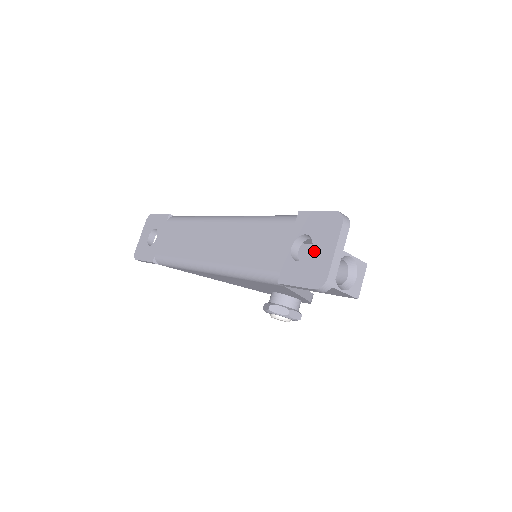
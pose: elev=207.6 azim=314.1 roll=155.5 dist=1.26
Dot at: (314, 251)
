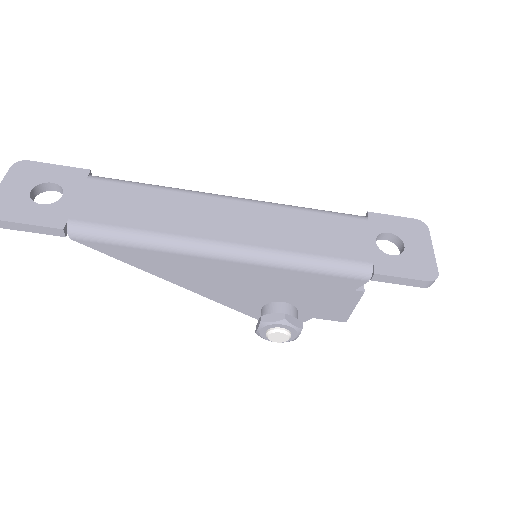
Dot at: (409, 248)
